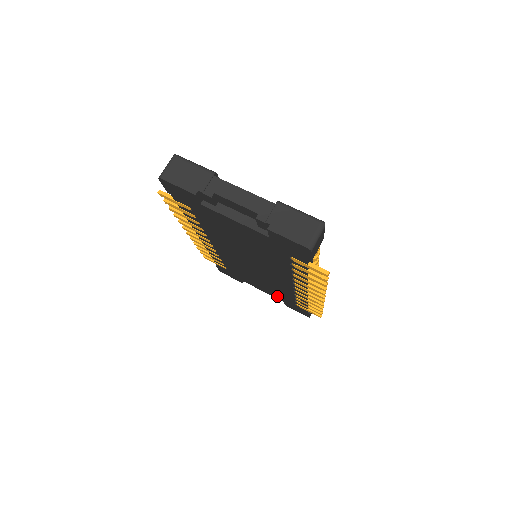
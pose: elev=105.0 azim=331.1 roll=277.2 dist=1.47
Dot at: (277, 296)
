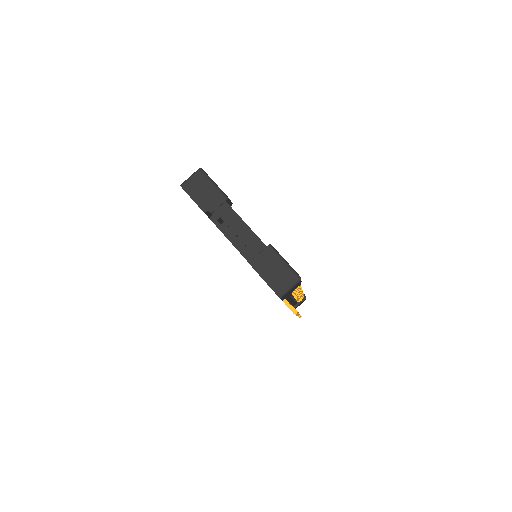
Dot at: occluded
